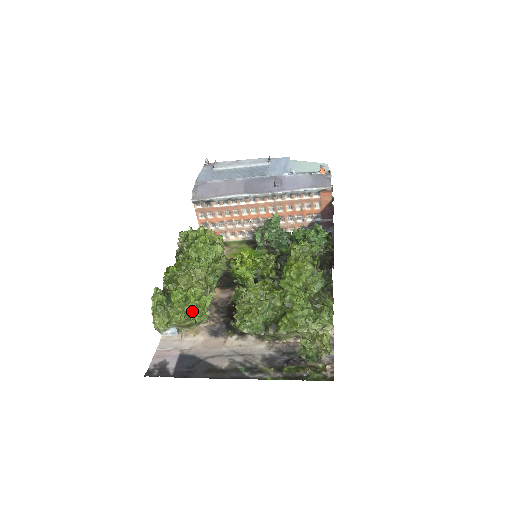
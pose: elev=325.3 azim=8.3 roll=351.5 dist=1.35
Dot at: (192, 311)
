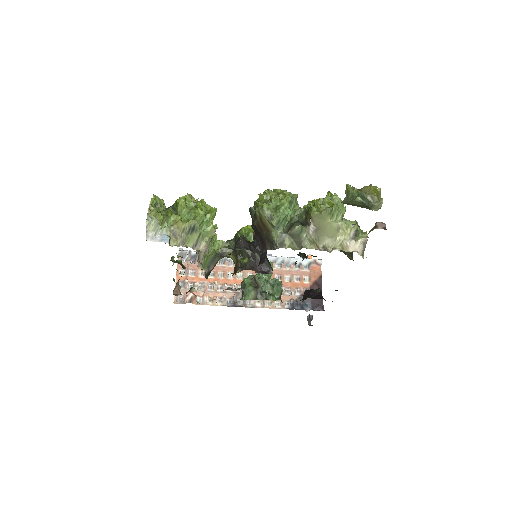
Dot at: (198, 215)
